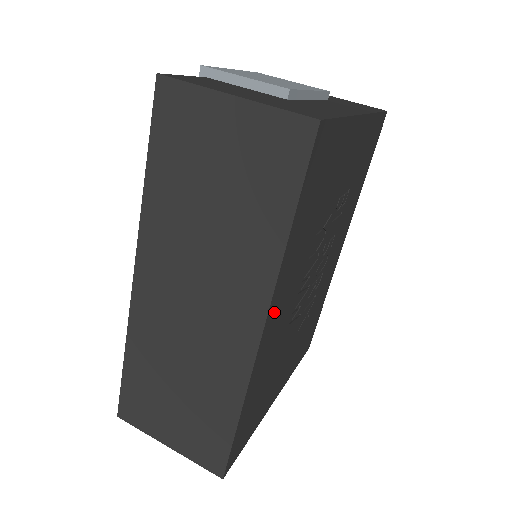
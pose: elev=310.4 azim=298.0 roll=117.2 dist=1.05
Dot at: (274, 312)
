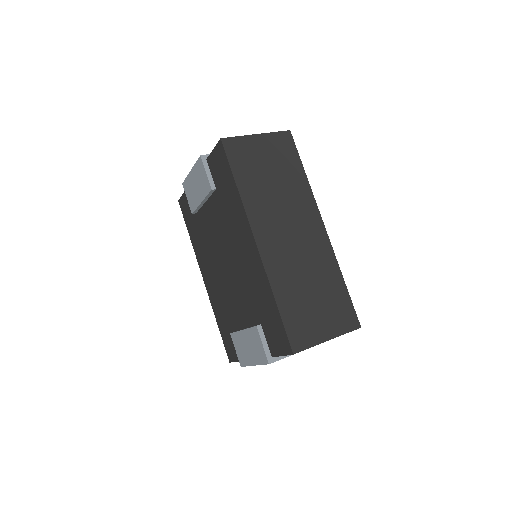
Dot at: occluded
